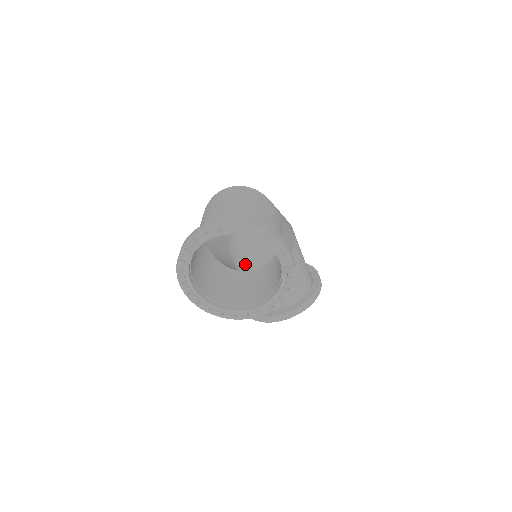
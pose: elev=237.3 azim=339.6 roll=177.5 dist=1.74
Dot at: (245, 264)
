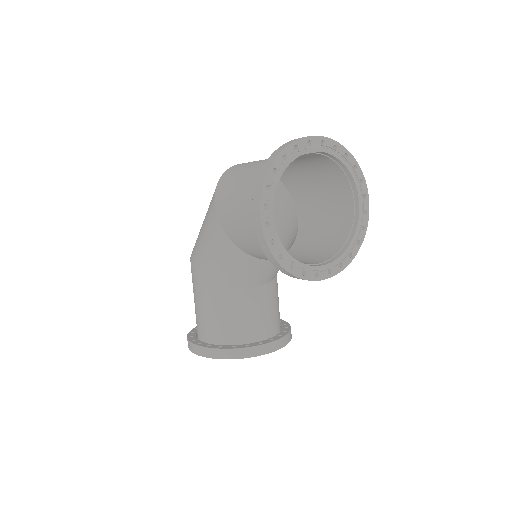
Dot at: occluded
